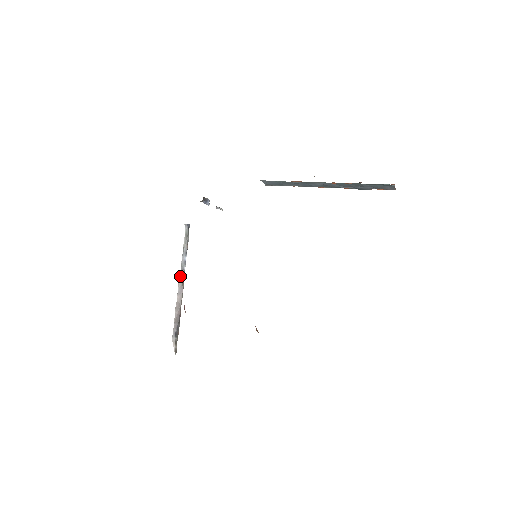
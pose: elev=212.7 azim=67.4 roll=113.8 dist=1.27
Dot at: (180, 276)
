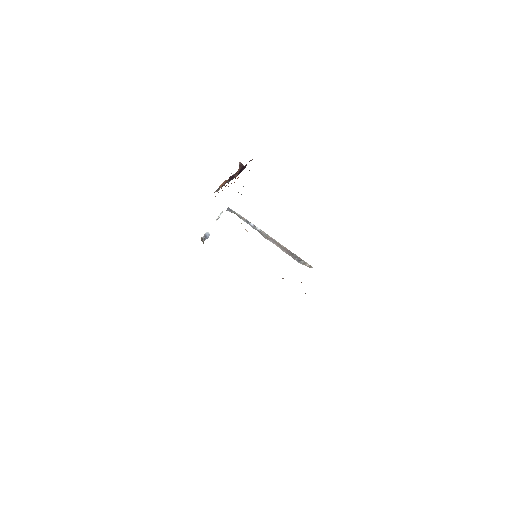
Dot at: (262, 235)
